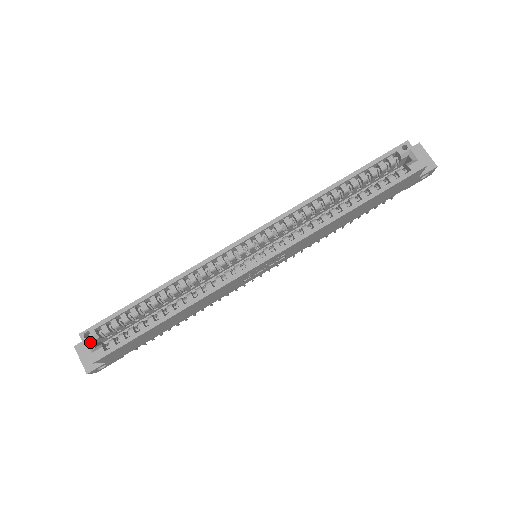
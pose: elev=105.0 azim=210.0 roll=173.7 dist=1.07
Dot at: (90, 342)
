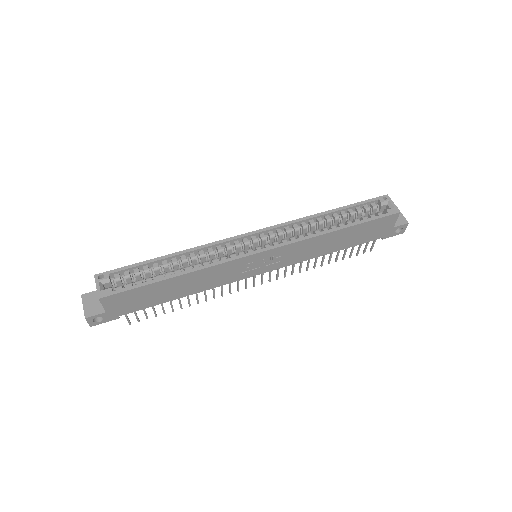
Dot at: (101, 283)
